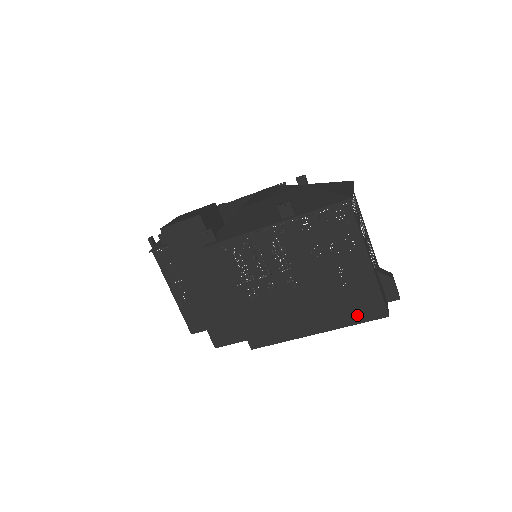
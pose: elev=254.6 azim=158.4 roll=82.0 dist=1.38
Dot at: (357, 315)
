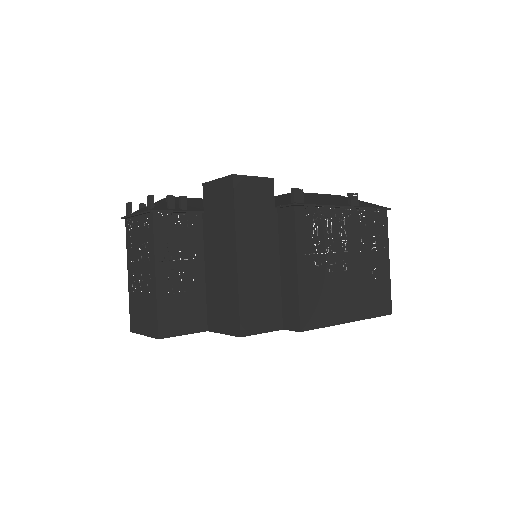
Dot at: (376, 308)
